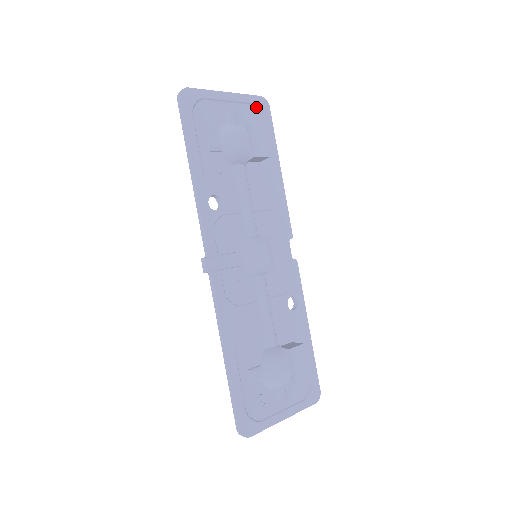
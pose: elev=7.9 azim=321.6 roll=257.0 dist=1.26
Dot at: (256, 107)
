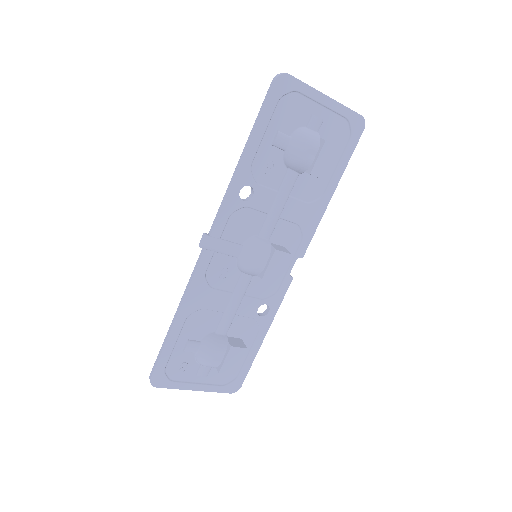
Dot at: (349, 124)
